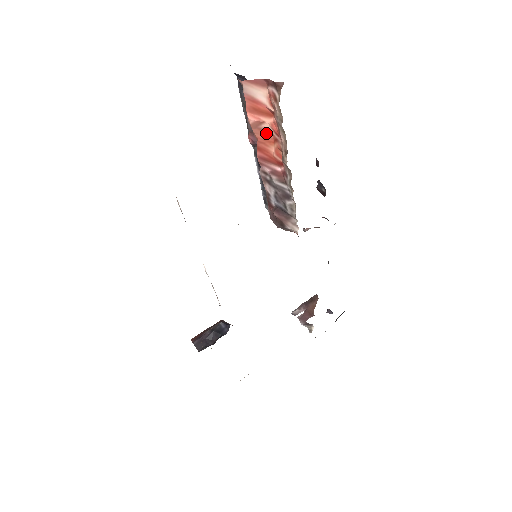
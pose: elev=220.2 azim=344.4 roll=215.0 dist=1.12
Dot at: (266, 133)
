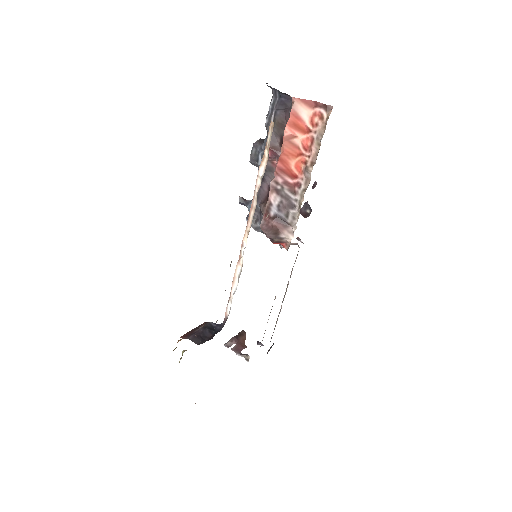
Dot at: (294, 147)
